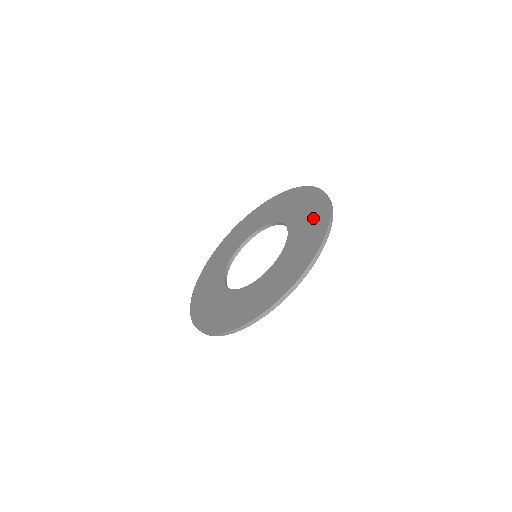
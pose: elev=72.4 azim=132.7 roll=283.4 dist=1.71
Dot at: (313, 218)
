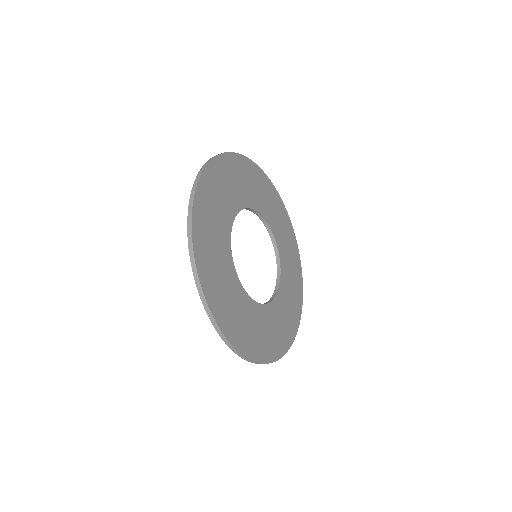
Dot at: occluded
